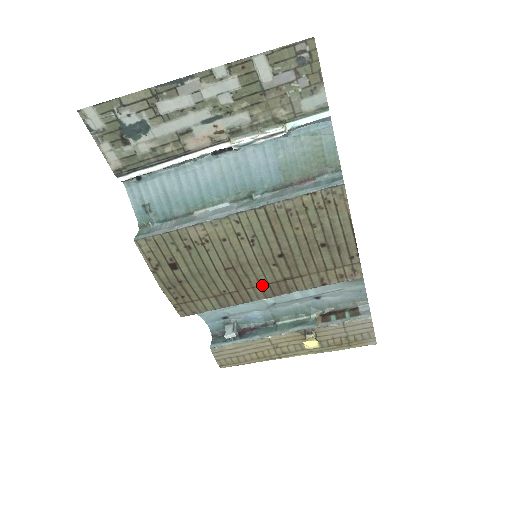
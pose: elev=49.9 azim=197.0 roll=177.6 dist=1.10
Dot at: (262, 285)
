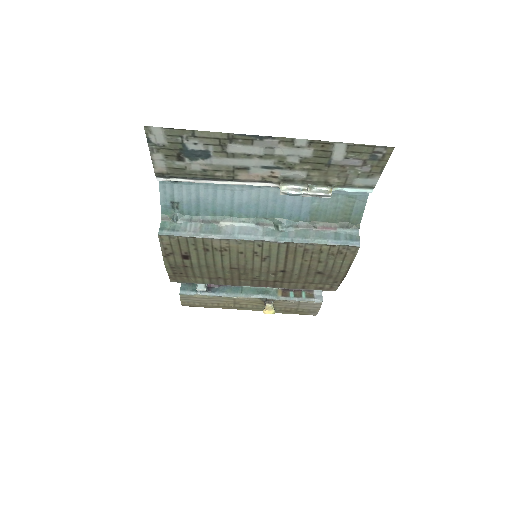
Dot at: (254, 280)
